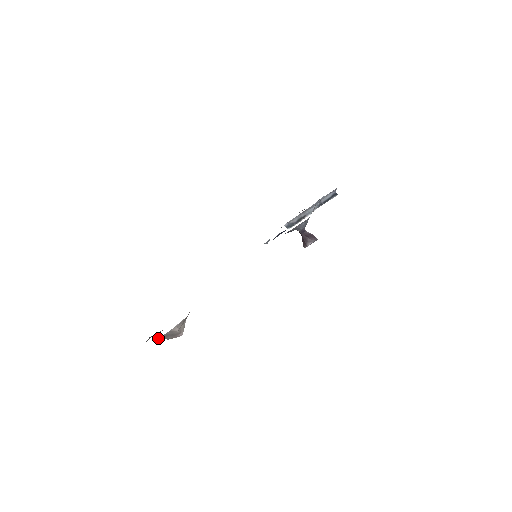
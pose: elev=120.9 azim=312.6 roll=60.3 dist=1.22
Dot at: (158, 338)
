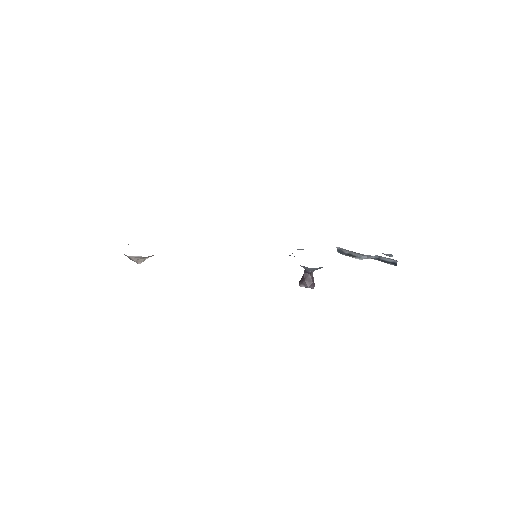
Dot at: occluded
